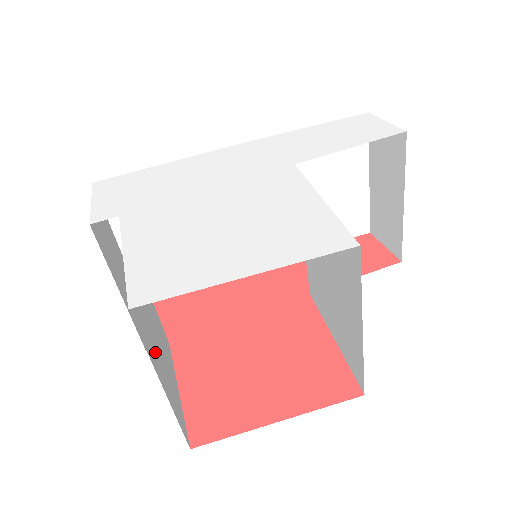
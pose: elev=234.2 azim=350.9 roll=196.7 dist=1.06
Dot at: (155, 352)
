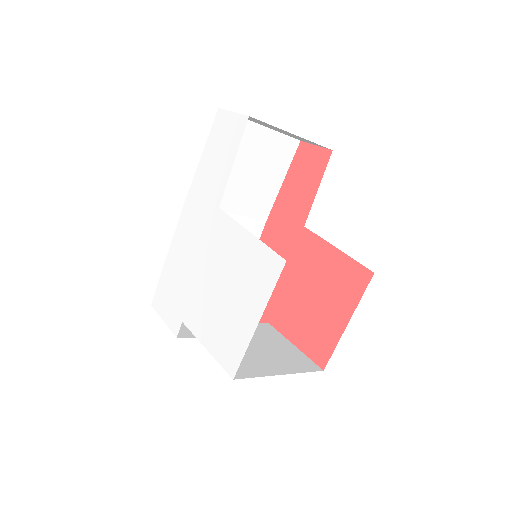
Dot at: (263, 362)
